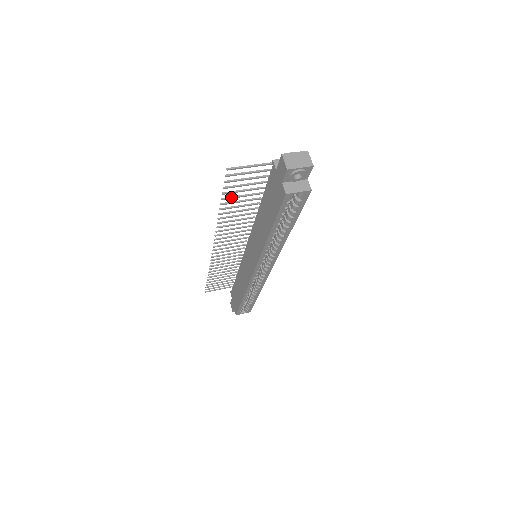
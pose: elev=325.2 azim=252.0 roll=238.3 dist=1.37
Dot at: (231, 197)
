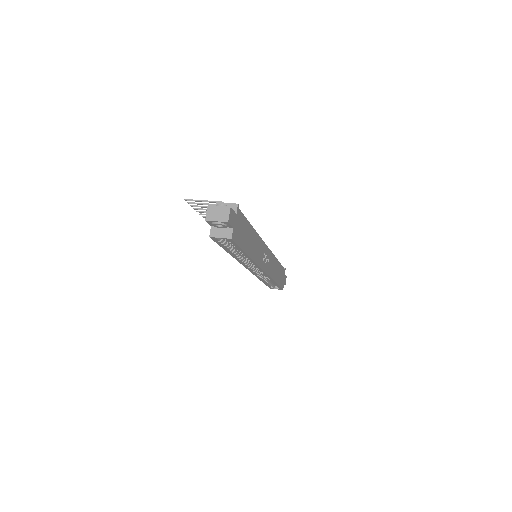
Dot at: occluded
